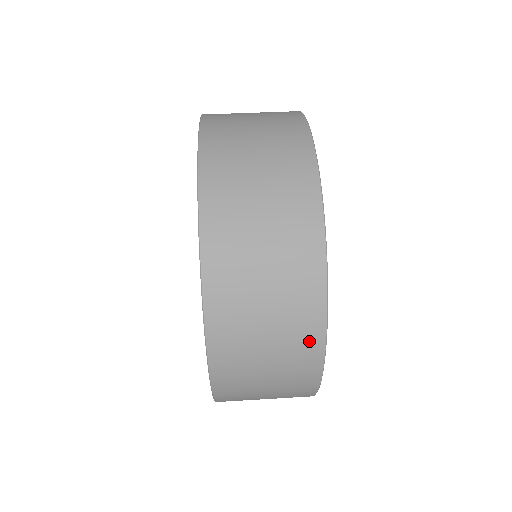
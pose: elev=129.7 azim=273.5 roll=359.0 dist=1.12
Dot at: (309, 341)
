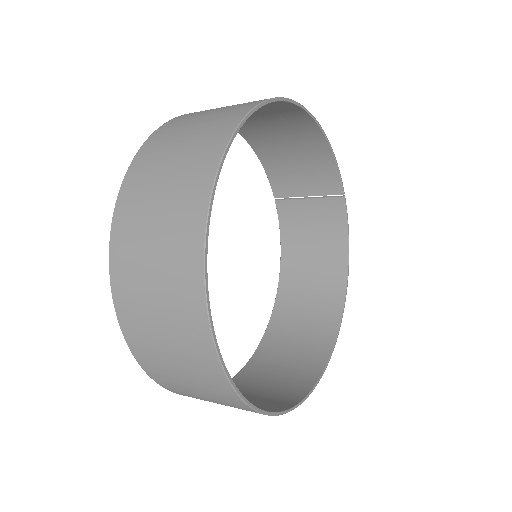
Dot at: (189, 286)
